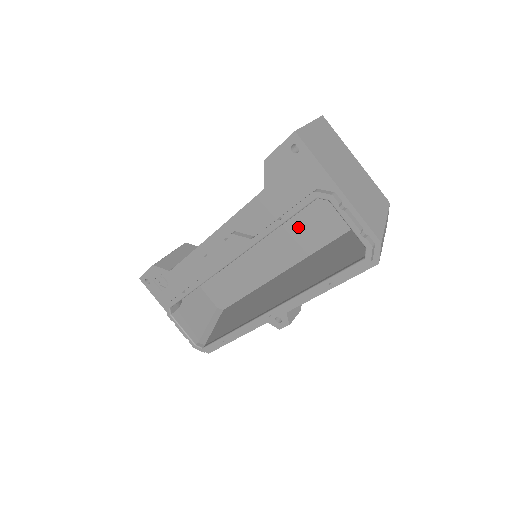
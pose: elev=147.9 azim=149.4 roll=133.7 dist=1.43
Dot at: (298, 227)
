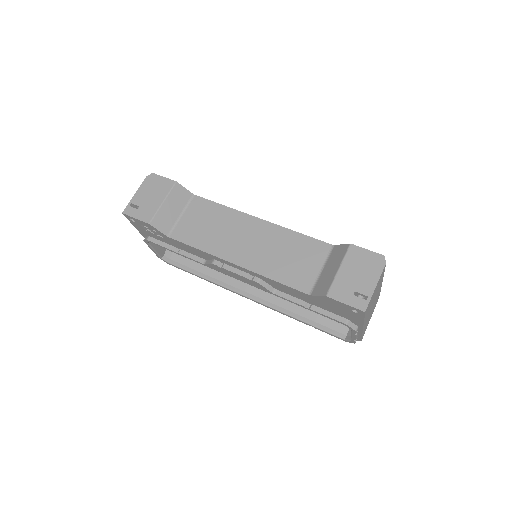
Dot at: occluded
